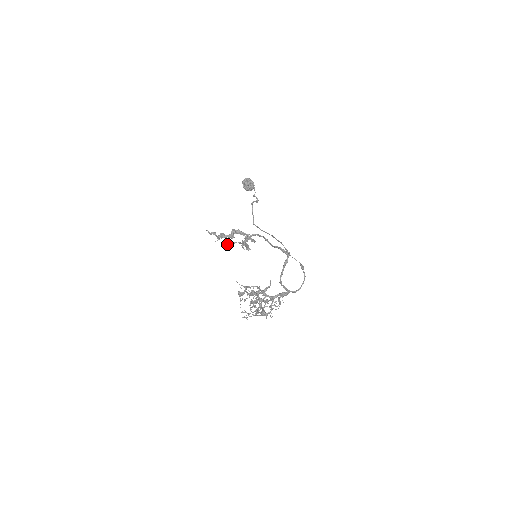
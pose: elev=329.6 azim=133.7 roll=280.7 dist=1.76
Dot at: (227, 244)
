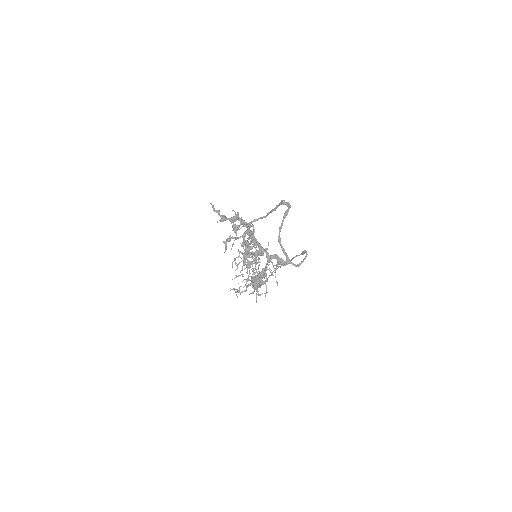
Dot at: (228, 239)
